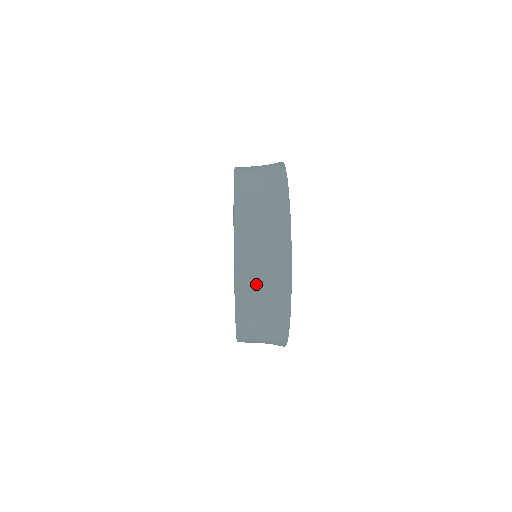
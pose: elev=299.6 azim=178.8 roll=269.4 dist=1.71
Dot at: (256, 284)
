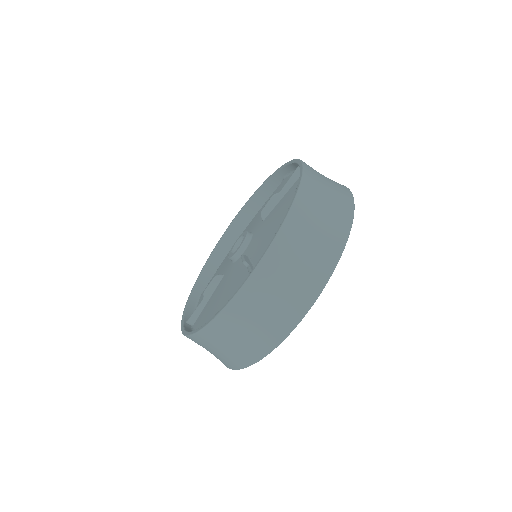
Dot at: (216, 345)
